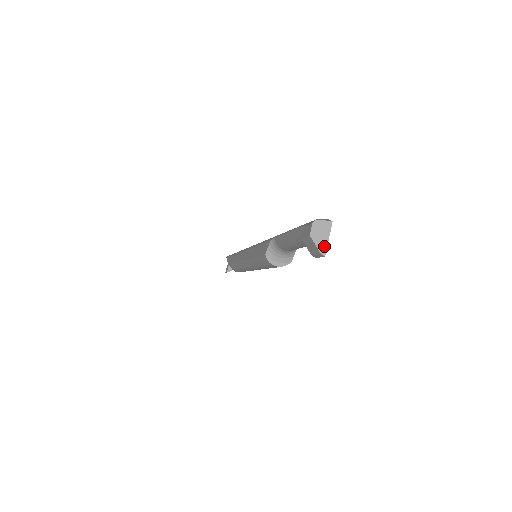
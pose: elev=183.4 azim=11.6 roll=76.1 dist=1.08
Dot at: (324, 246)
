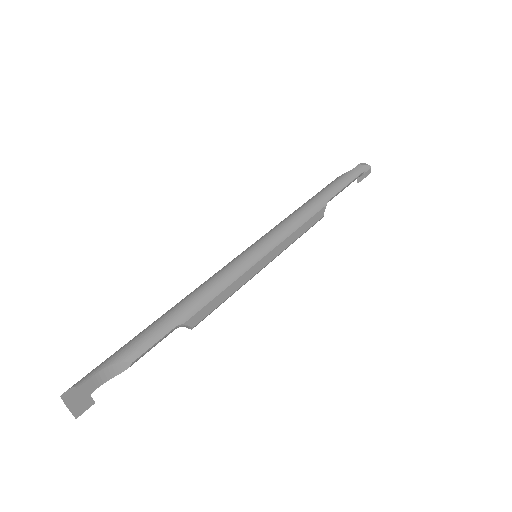
Dot at: (72, 413)
